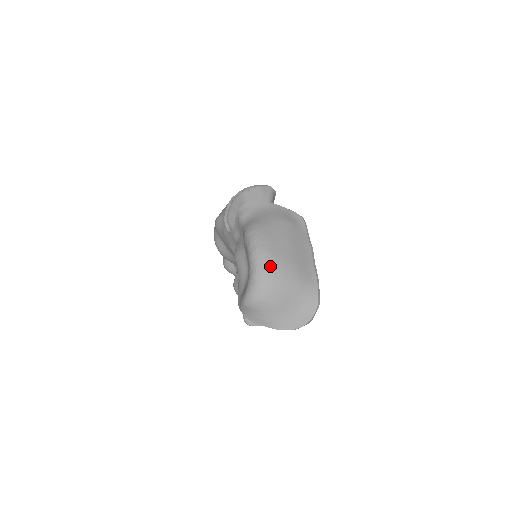
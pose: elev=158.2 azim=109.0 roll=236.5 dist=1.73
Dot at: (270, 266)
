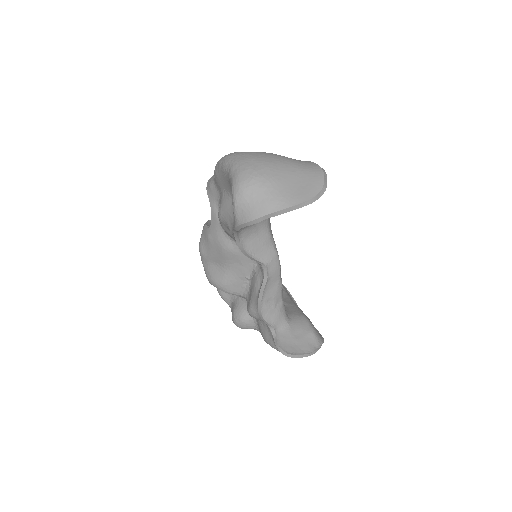
Dot at: (246, 154)
